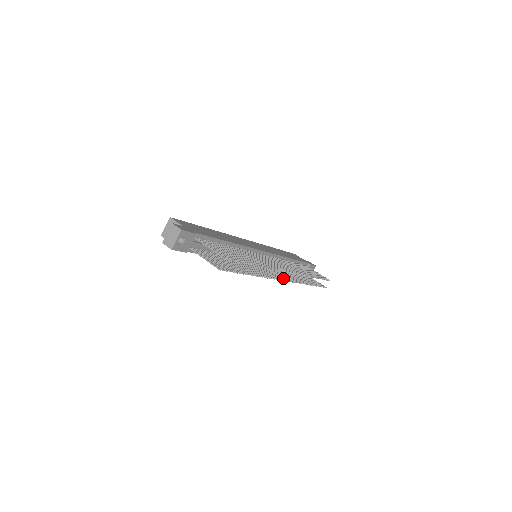
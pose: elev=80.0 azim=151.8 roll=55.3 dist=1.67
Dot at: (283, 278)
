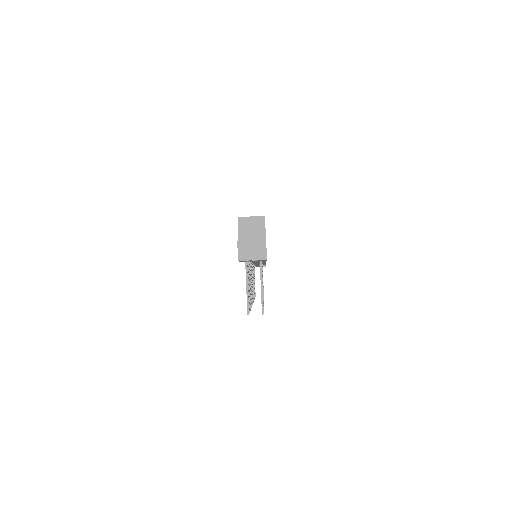
Dot at: occluded
